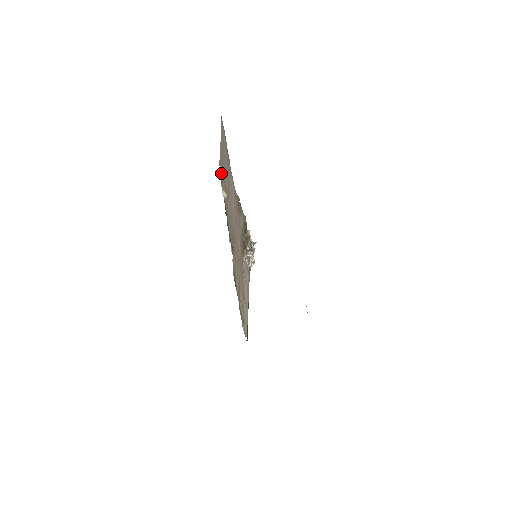
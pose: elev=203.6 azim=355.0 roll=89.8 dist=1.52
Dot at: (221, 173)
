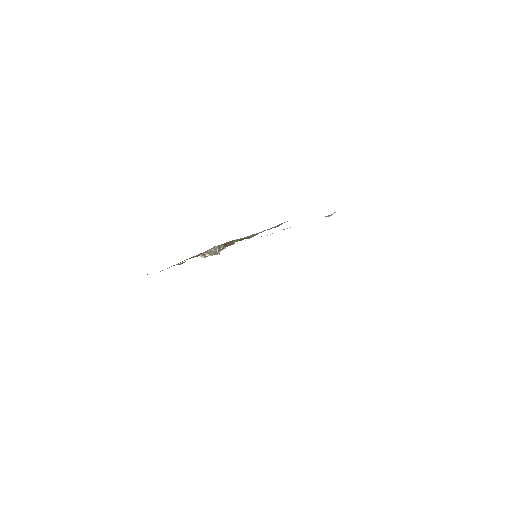
Dot at: occluded
